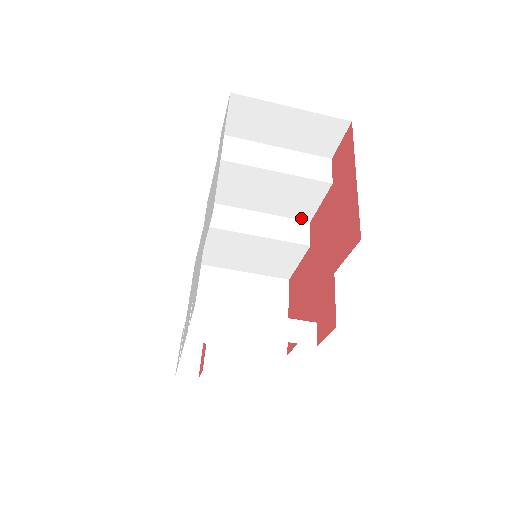
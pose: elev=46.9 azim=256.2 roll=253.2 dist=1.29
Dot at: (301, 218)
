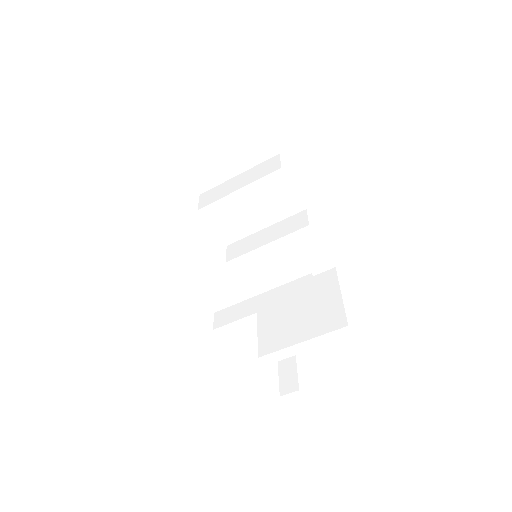
Dot at: (297, 211)
